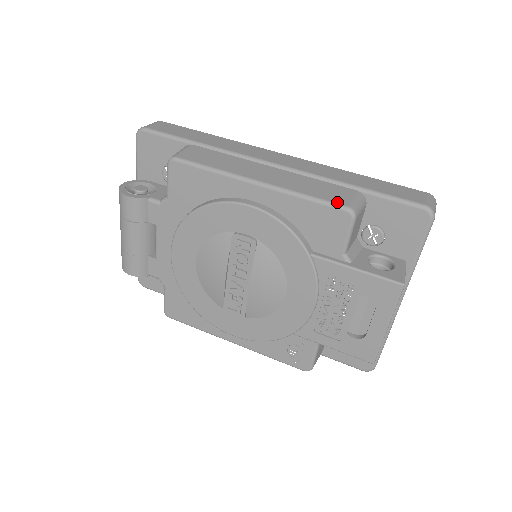
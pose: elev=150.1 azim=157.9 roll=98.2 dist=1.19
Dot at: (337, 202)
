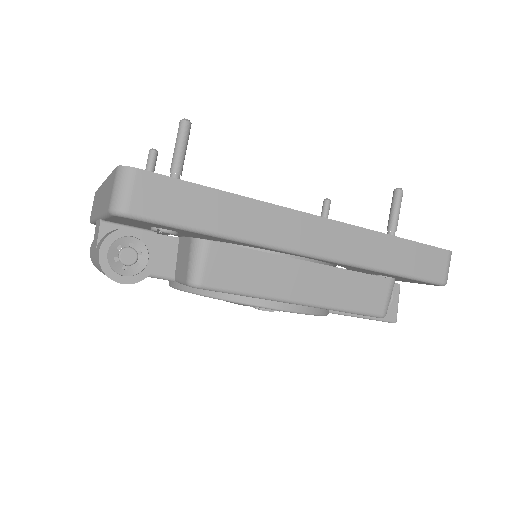
Dot at: (374, 312)
